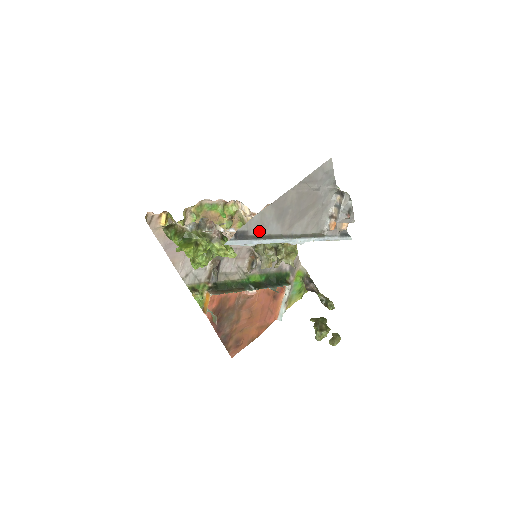
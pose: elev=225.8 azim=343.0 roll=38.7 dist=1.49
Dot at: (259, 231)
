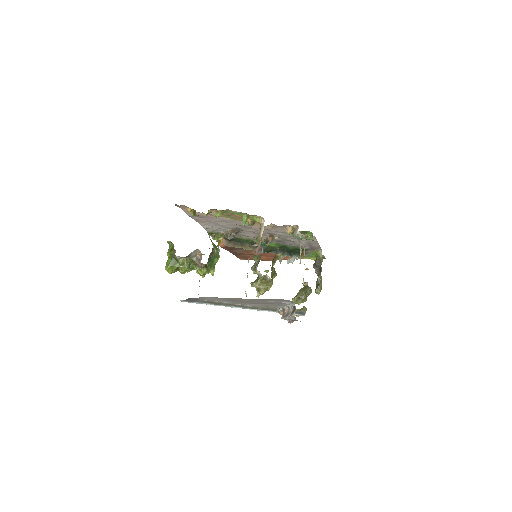
Dot at: (211, 300)
